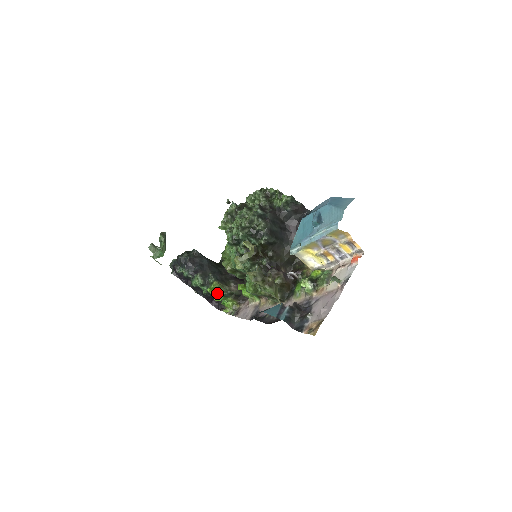
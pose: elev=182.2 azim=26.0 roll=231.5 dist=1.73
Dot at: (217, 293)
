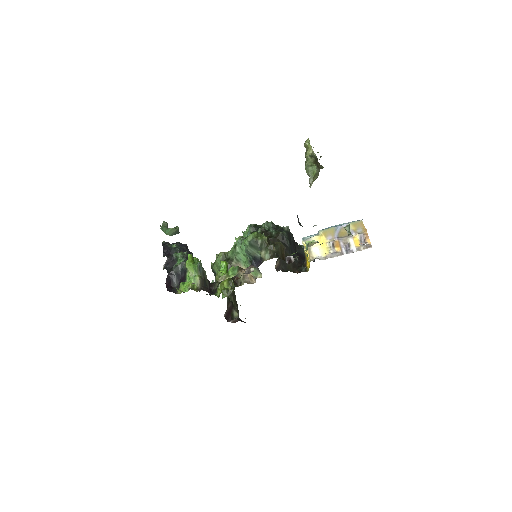
Dot at: occluded
